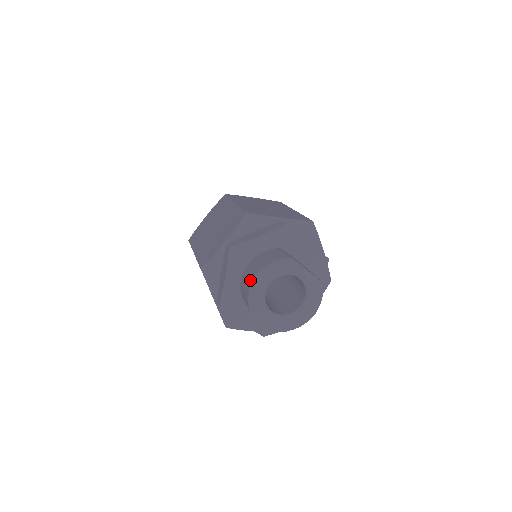
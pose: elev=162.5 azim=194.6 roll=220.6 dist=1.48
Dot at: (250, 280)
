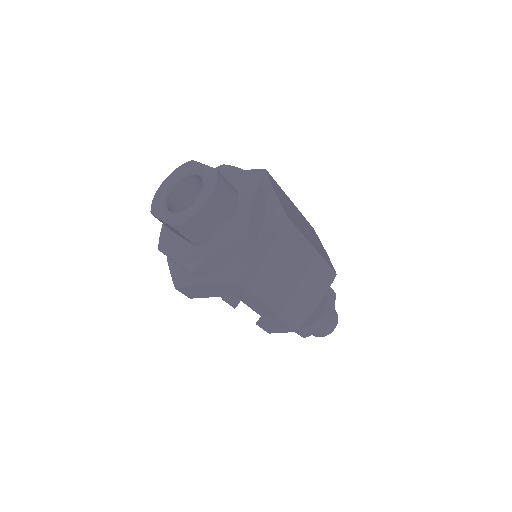
Dot at: occluded
